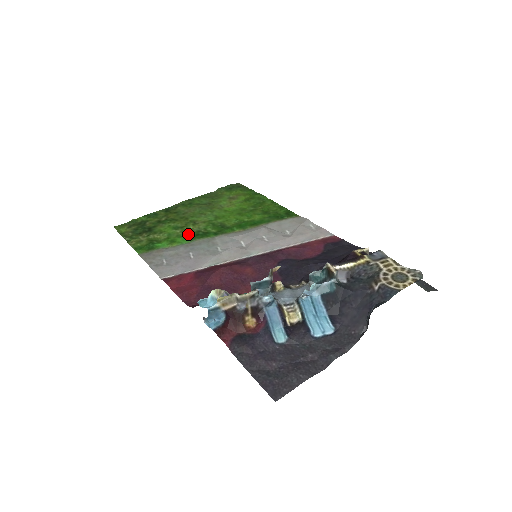
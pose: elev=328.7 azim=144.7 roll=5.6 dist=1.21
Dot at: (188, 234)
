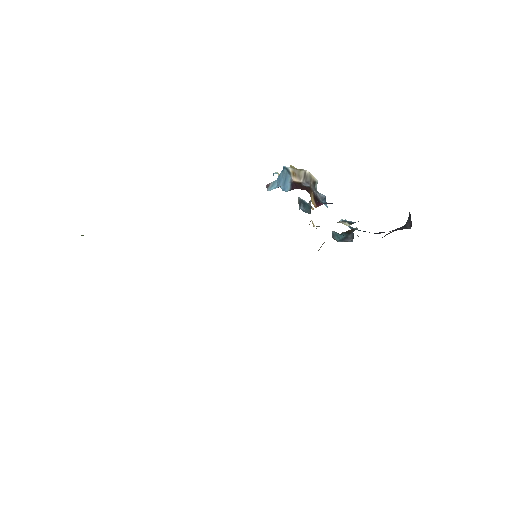
Dot at: occluded
